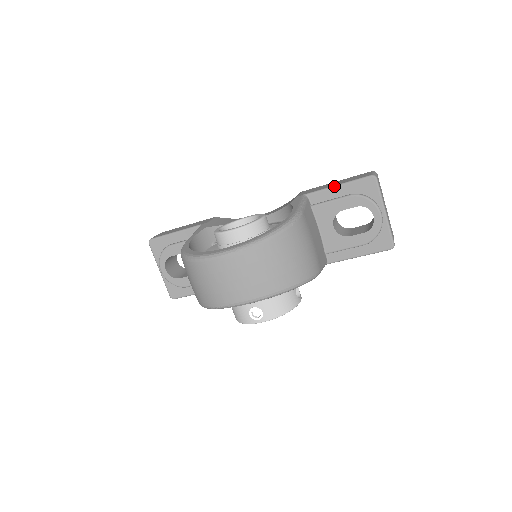
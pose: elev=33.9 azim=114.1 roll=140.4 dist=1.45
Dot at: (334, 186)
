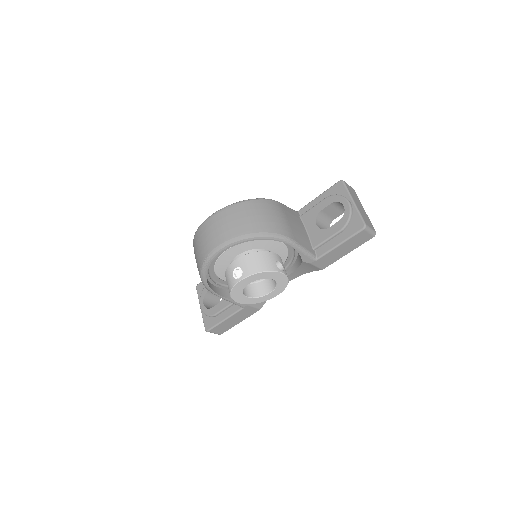
Dot at: (315, 198)
